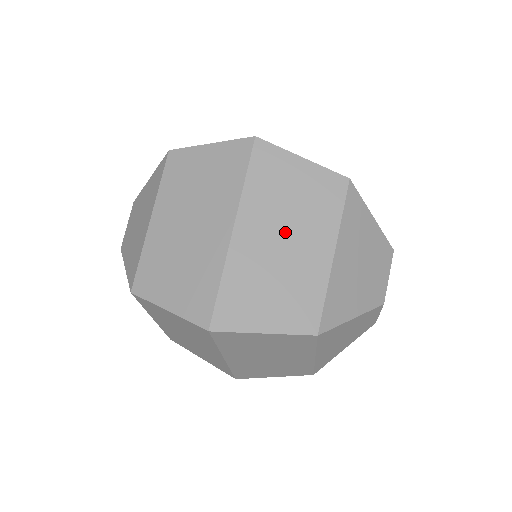
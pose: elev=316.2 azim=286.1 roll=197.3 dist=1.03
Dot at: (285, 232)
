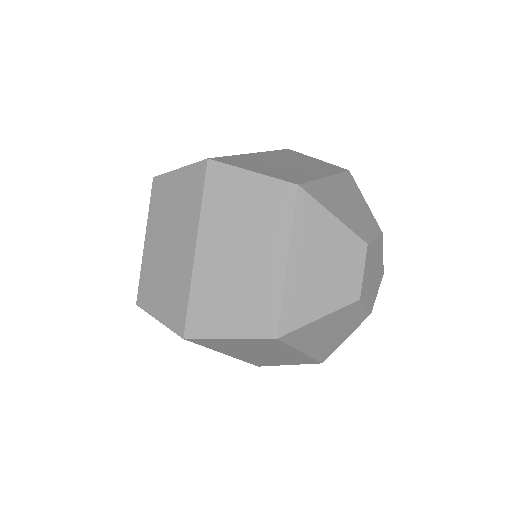
Dot at: (292, 163)
